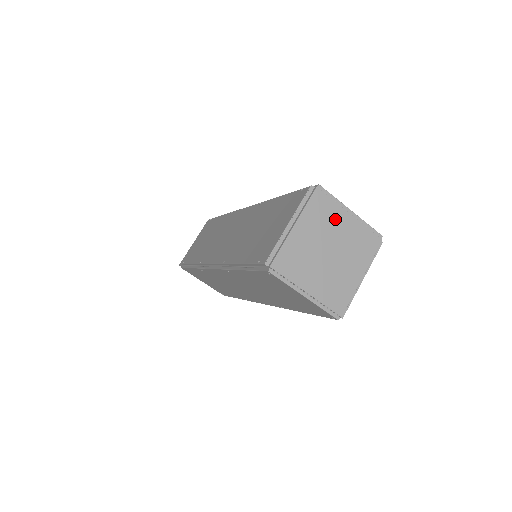
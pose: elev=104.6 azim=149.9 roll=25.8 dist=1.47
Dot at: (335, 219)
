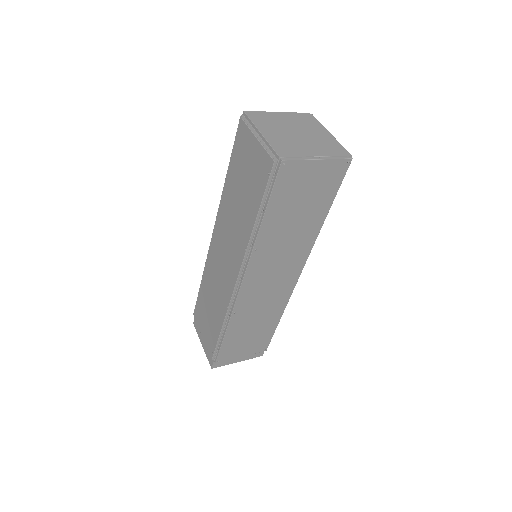
Dot at: (275, 119)
